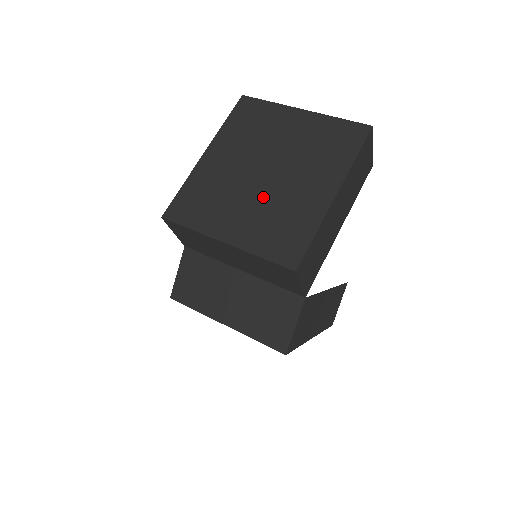
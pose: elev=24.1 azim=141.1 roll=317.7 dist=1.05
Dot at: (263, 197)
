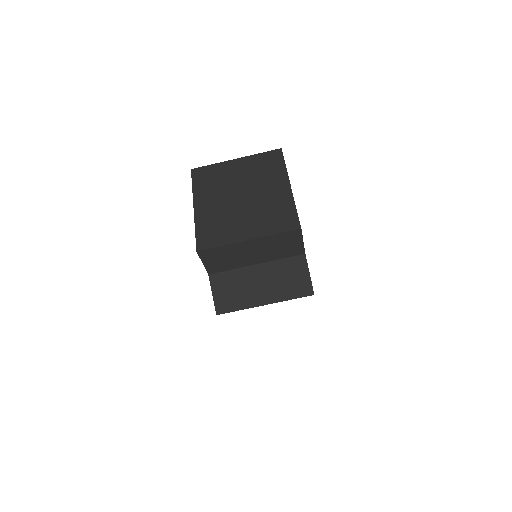
Dot at: (251, 208)
